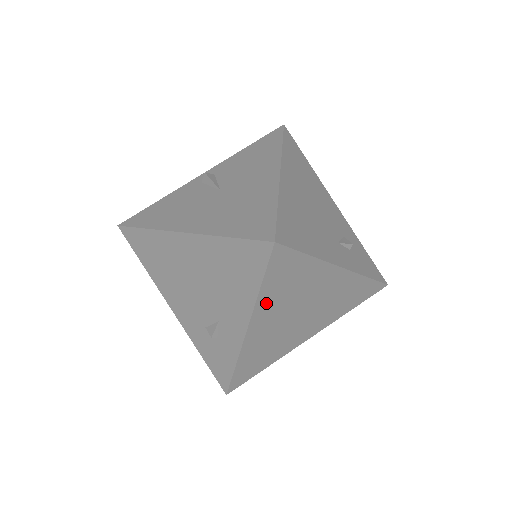
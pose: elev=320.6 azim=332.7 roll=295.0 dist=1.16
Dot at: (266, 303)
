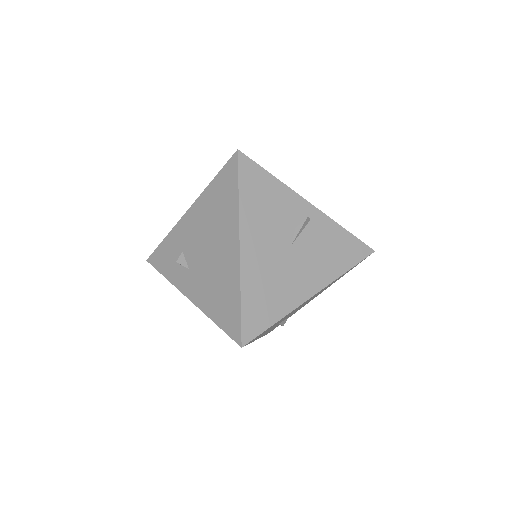
Dot at: occluded
